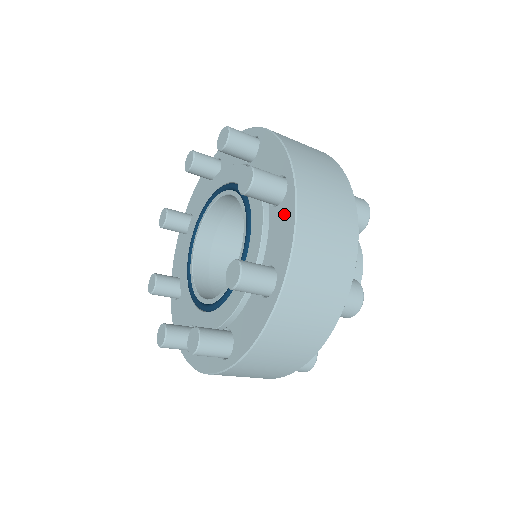
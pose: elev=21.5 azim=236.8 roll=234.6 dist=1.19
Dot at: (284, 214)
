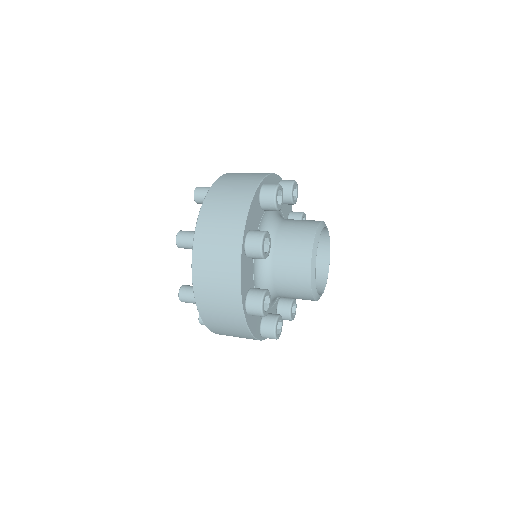
Dot at: occluded
